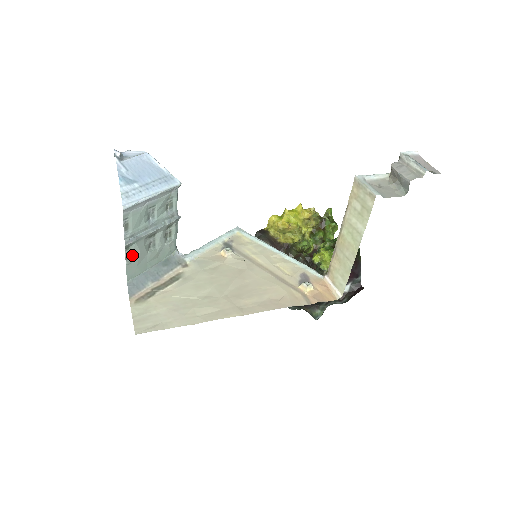
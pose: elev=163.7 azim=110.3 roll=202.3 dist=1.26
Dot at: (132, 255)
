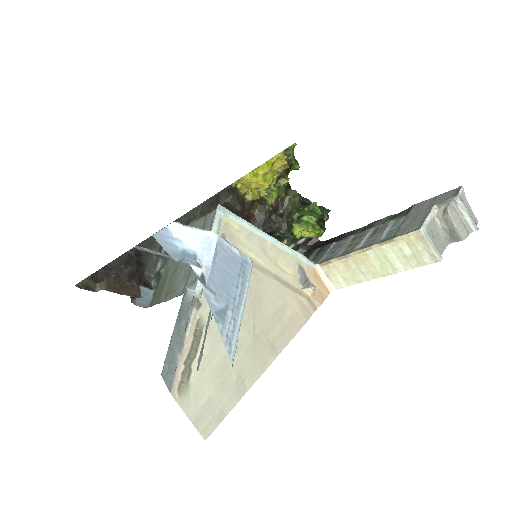
Dot at: occluded
